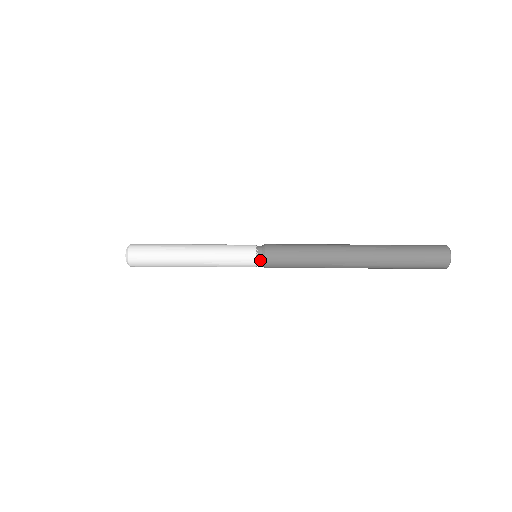
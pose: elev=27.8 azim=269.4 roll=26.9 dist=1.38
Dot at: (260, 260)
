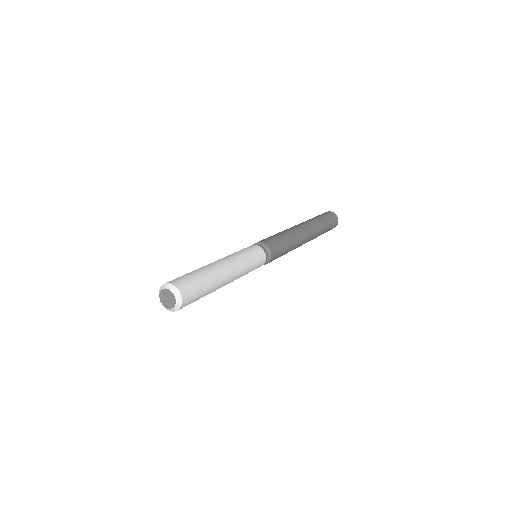
Dot at: occluded
